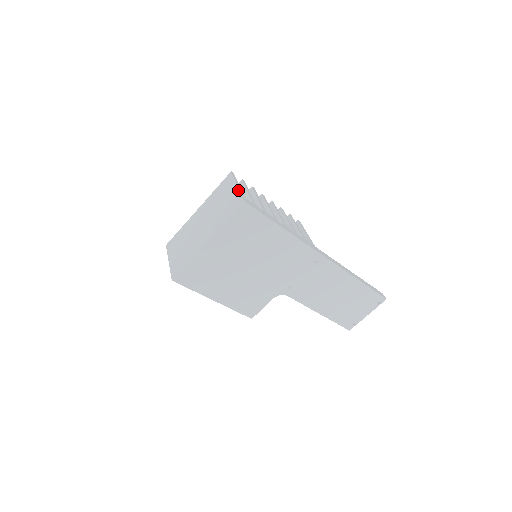
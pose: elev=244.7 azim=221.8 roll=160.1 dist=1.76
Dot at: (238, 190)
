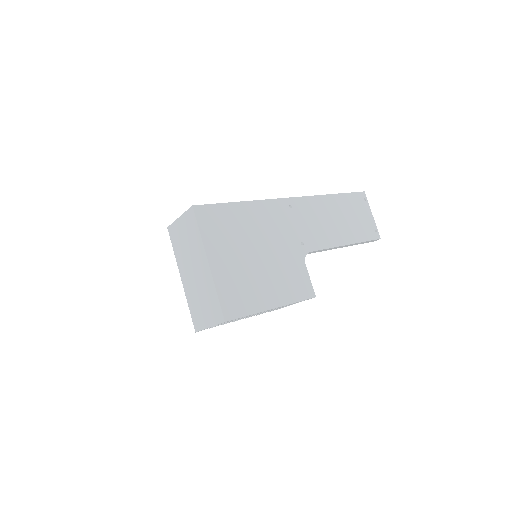
Dot at: (182, 215)
